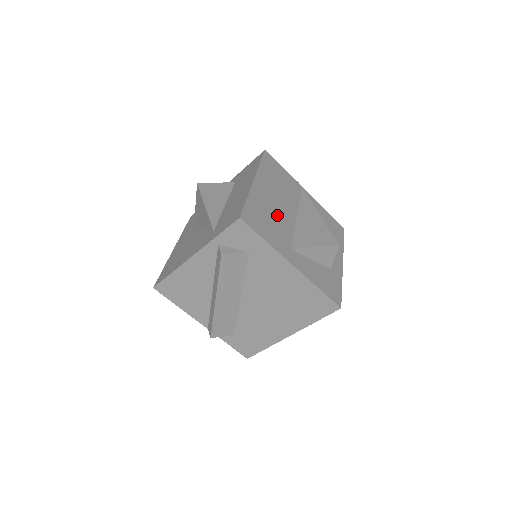
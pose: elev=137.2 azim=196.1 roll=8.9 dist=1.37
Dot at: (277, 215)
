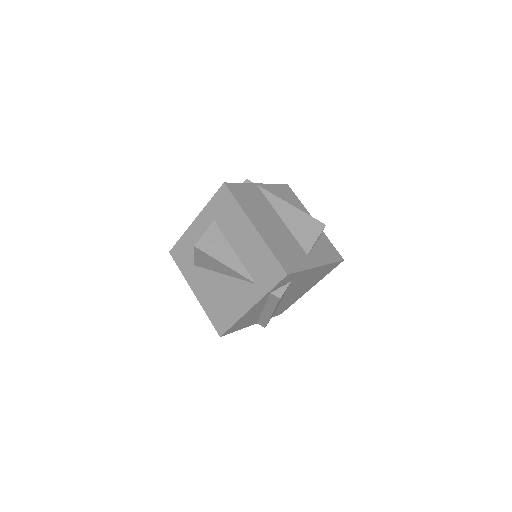
Dot at: (282, 238)
